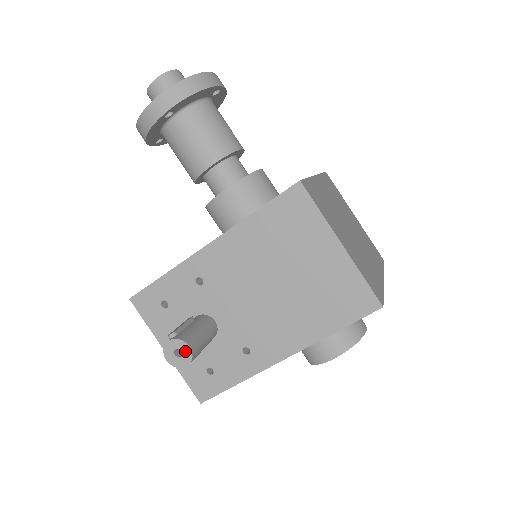
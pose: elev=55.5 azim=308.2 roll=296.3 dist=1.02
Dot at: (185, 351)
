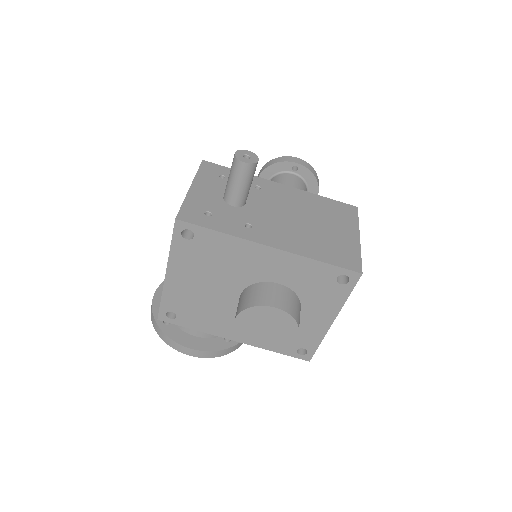
Dot at: (253, 159)
